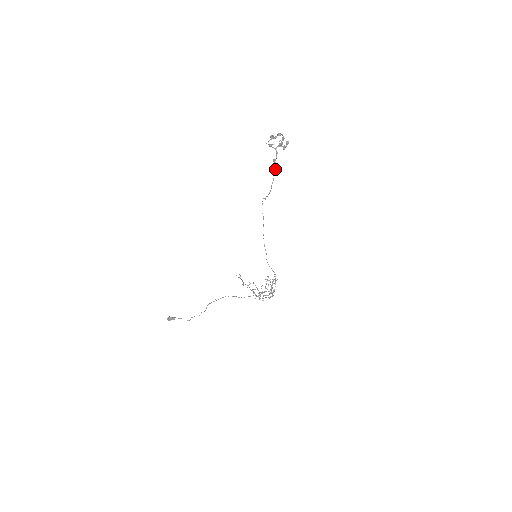
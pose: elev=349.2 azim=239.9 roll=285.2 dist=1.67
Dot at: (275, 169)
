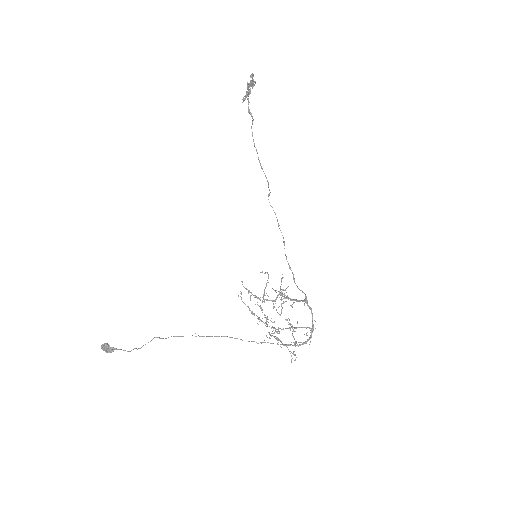
Dot at: (252, 120)
